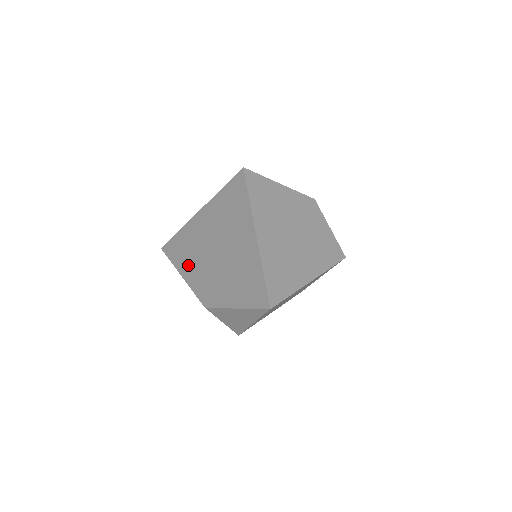
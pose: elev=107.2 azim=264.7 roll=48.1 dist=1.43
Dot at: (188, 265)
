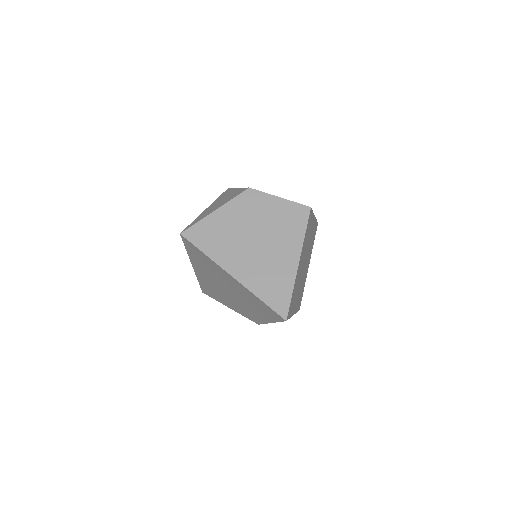
Dot at: (224, 301)
